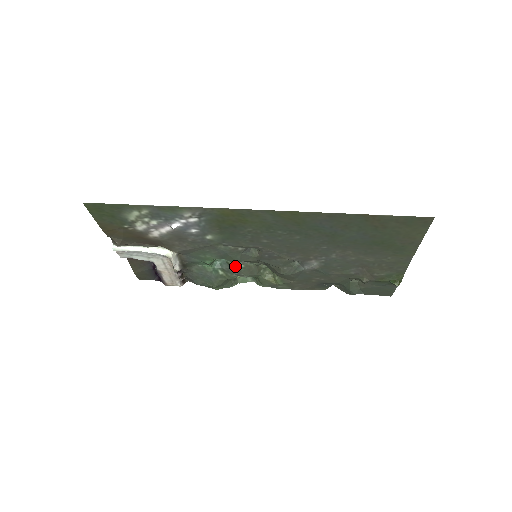
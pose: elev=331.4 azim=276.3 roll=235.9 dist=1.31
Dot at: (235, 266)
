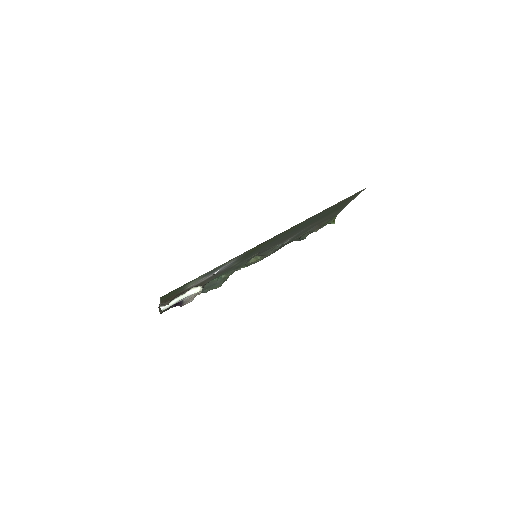
Dot at: occluded
